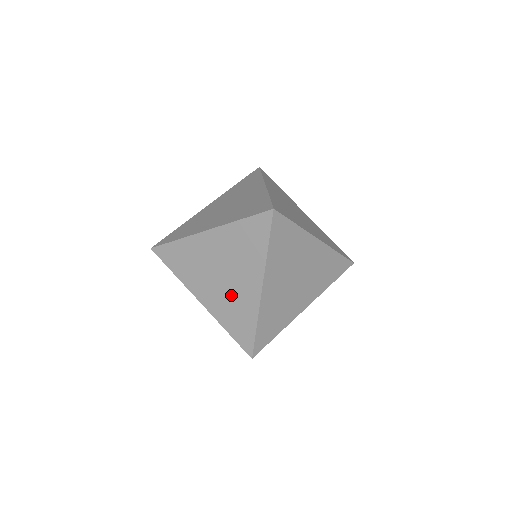
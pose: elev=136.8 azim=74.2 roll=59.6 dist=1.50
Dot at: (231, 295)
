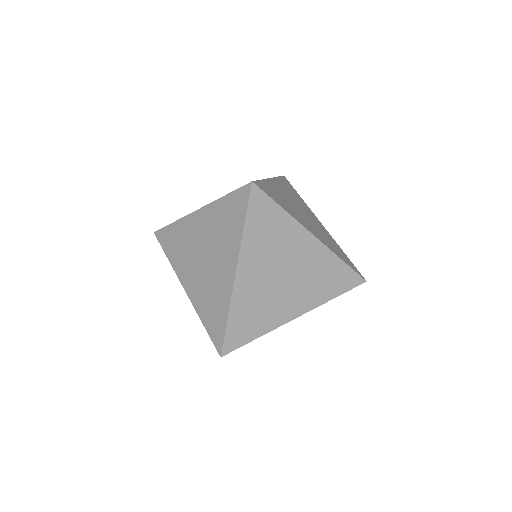
Dot at: (209, 281)
